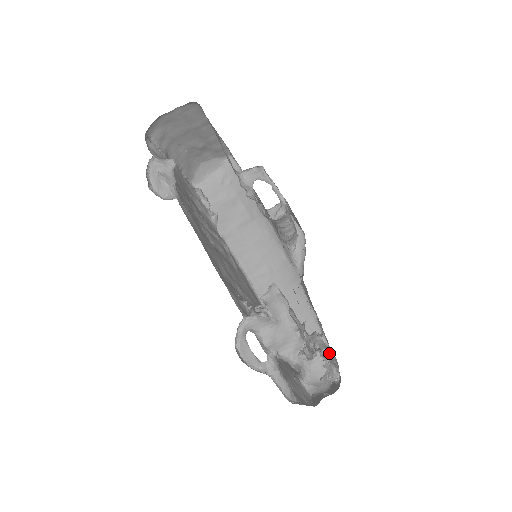
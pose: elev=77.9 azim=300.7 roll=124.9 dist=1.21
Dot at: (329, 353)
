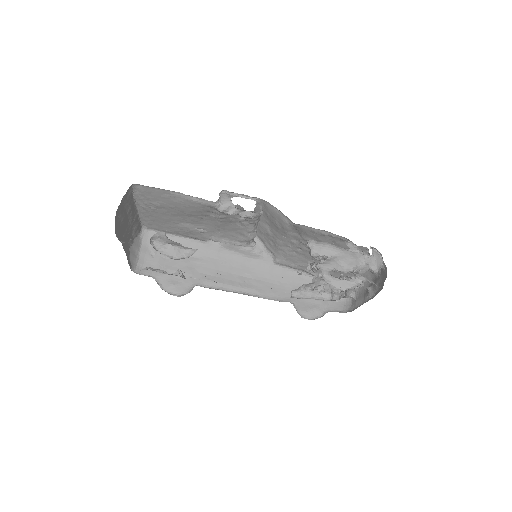
Dot at: occluded
